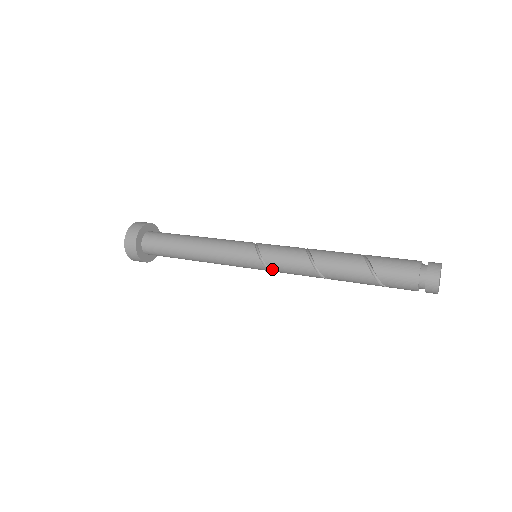
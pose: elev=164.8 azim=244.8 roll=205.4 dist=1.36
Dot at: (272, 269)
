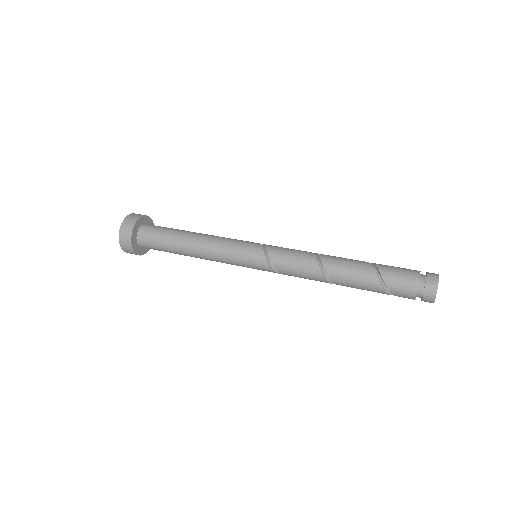
Dot at: (273, 262)
